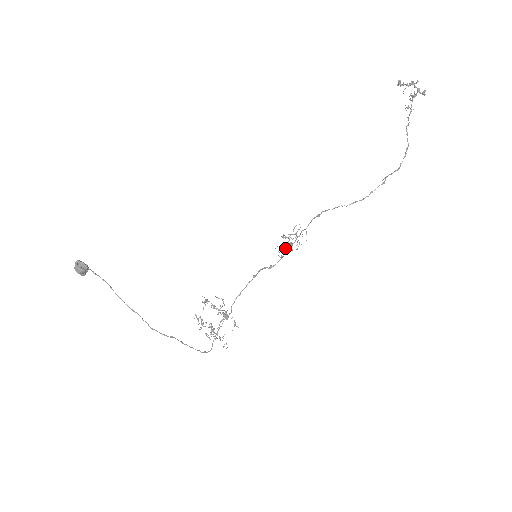
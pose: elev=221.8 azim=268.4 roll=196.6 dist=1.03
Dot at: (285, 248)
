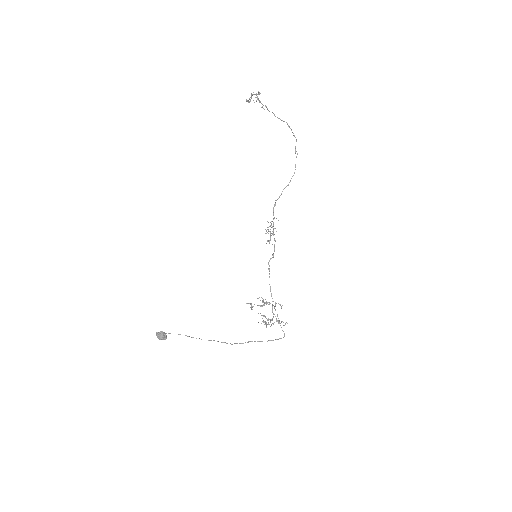
Dot at: (270, 238)
